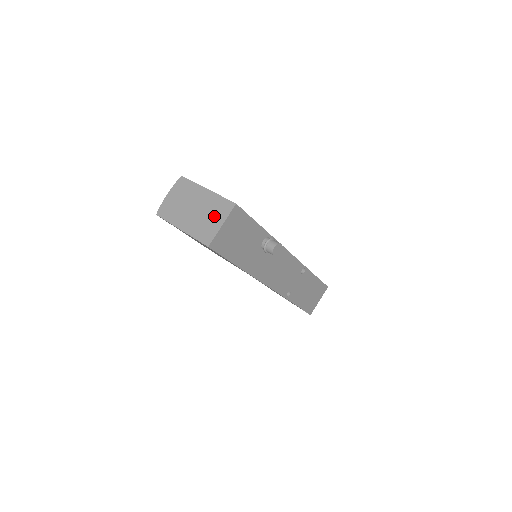
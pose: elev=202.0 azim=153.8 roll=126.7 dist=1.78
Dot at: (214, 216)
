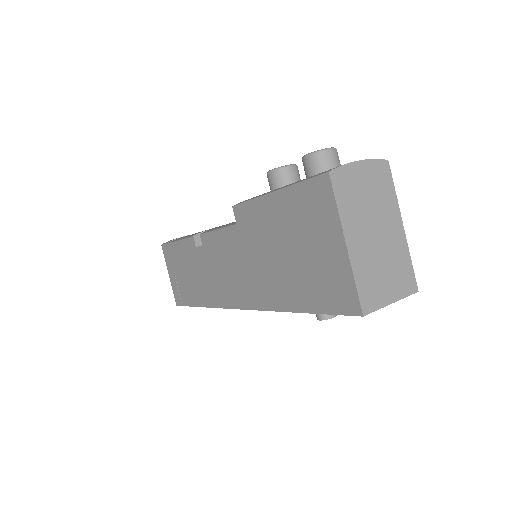
Dot at: (392, 278)
